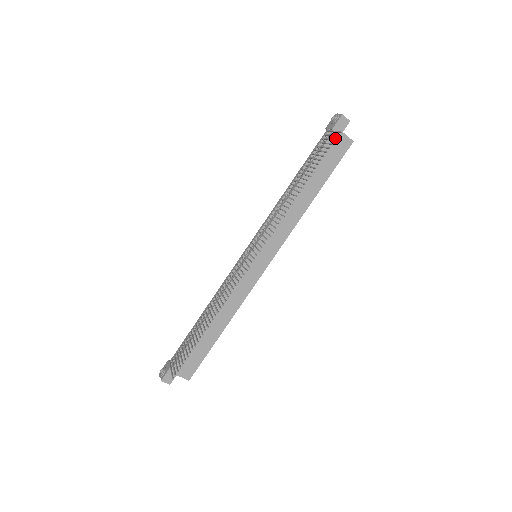
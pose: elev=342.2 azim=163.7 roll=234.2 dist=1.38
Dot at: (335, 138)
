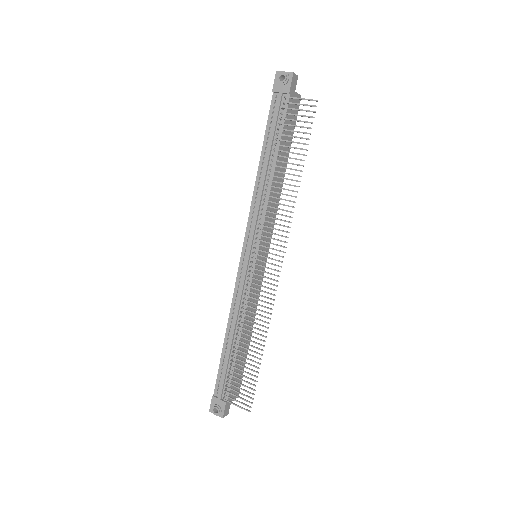
Dot at: (291, 101)
